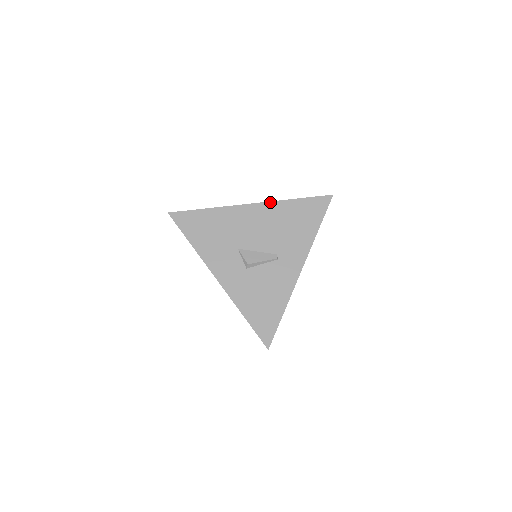
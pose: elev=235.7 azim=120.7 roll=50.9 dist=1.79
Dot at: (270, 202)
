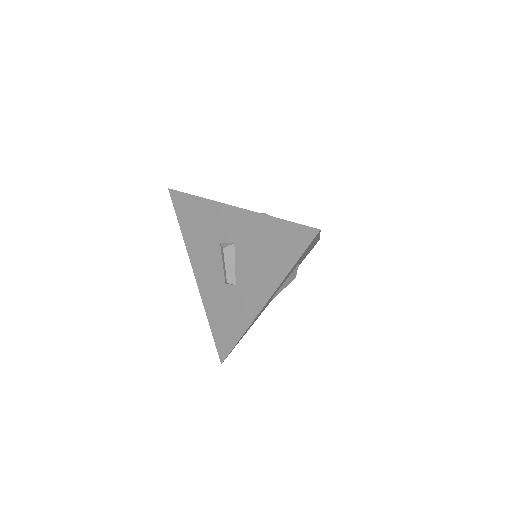
Dot at: occluded
